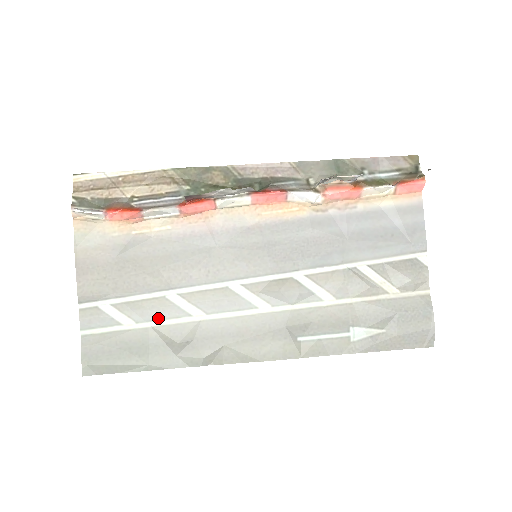
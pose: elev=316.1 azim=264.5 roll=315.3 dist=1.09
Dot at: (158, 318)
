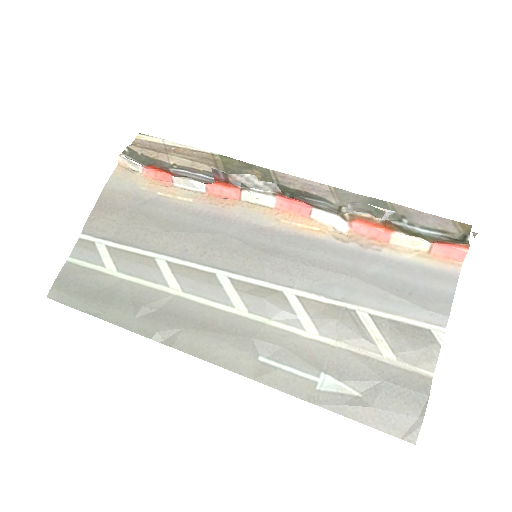
Dot at: (138, 275)
